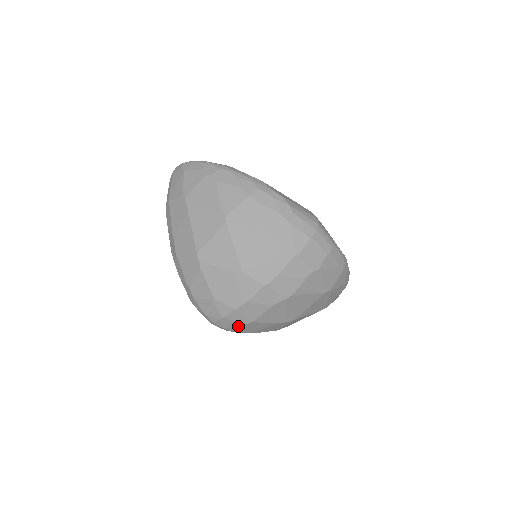
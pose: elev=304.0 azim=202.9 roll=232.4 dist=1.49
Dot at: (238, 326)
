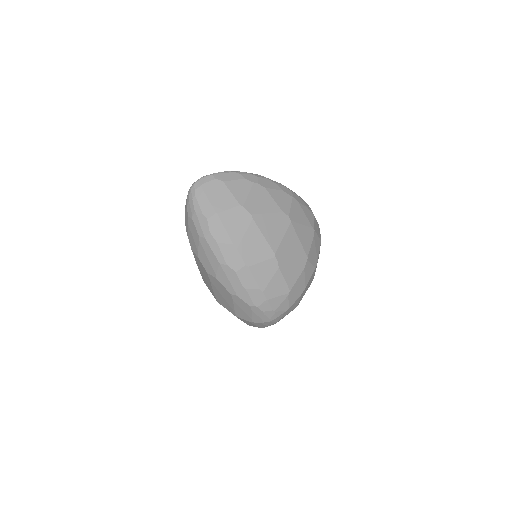
Dot at: (287, 314)
